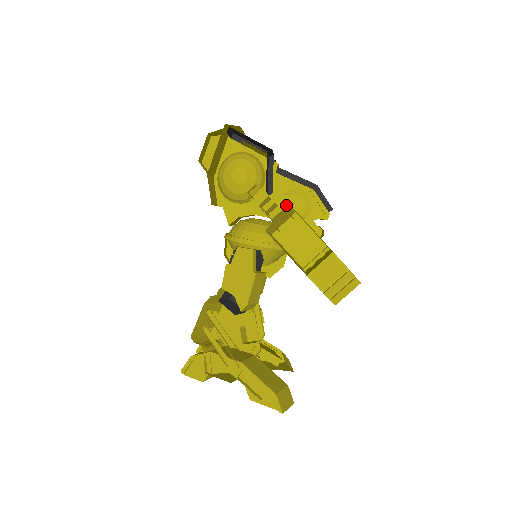
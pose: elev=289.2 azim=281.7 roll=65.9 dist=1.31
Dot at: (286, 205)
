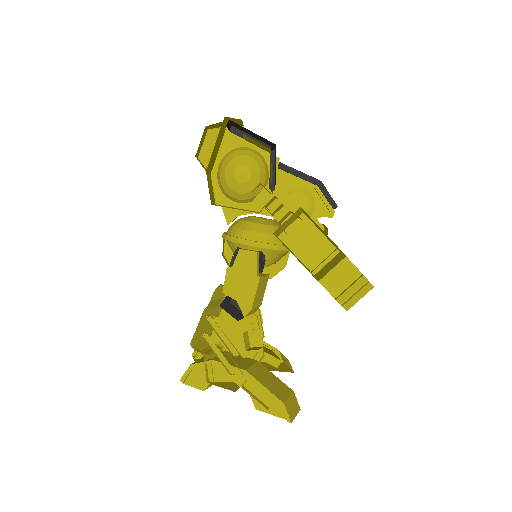
Dot at: (289, 203)
